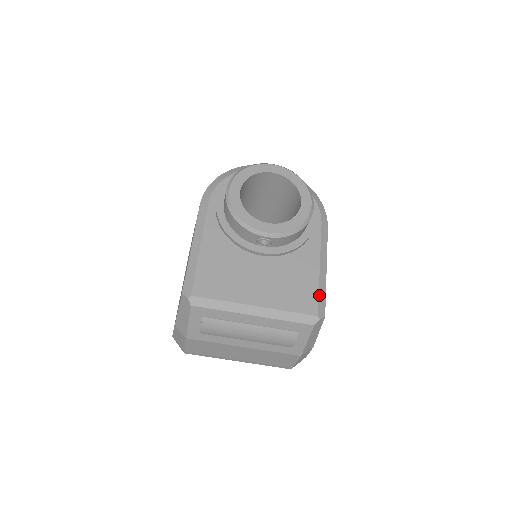
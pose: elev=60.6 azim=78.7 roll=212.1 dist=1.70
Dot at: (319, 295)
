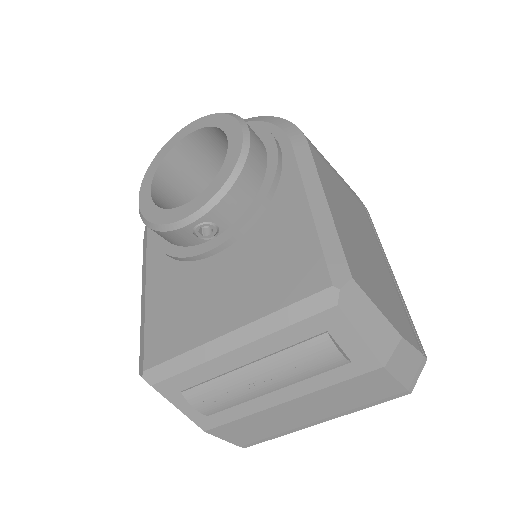
Dot at: (323, 249)
